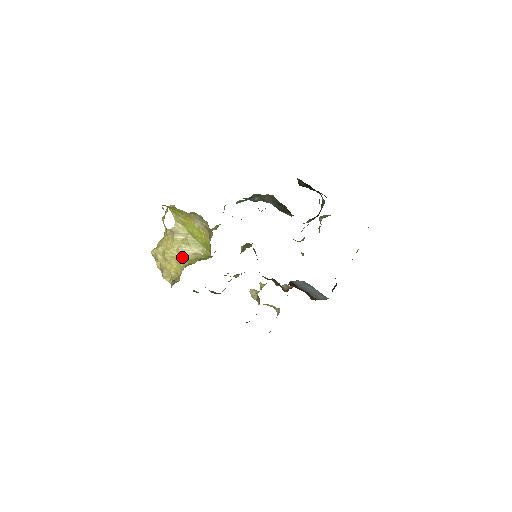
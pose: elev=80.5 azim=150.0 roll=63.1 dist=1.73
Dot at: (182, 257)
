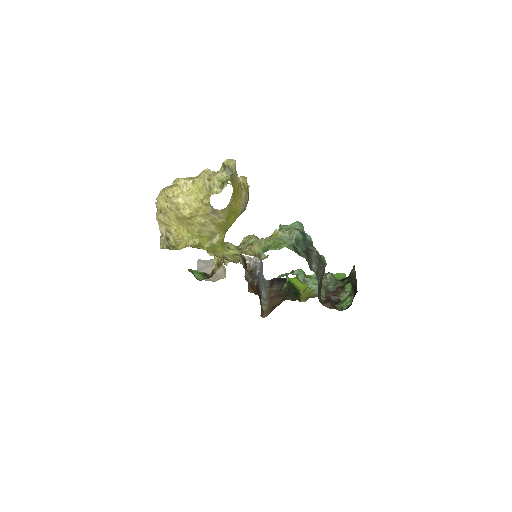
Dot at: (197, 229)
